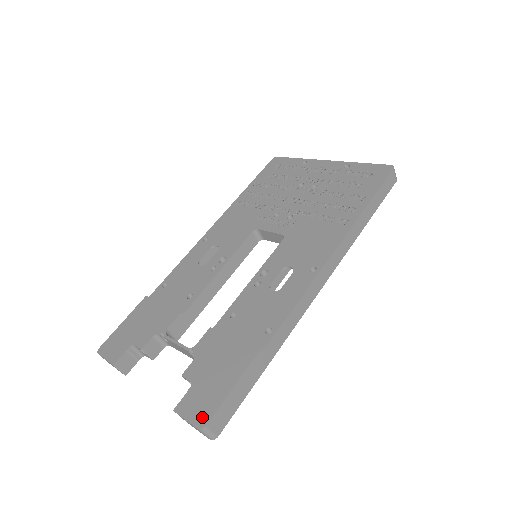
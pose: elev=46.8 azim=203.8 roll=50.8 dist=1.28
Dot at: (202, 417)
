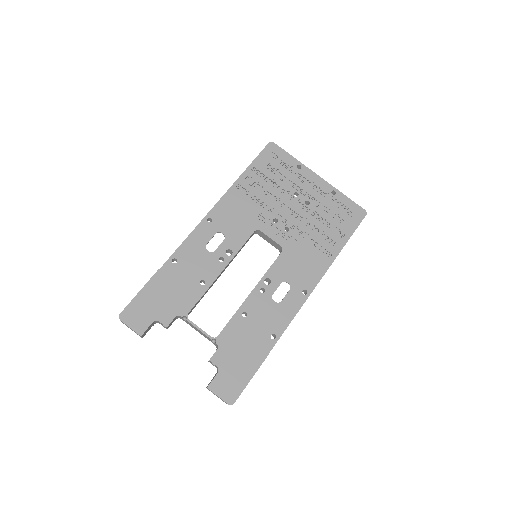
Dot at: (231, 397)
